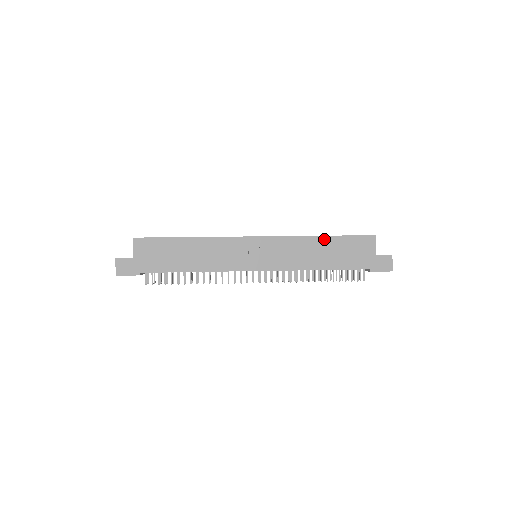
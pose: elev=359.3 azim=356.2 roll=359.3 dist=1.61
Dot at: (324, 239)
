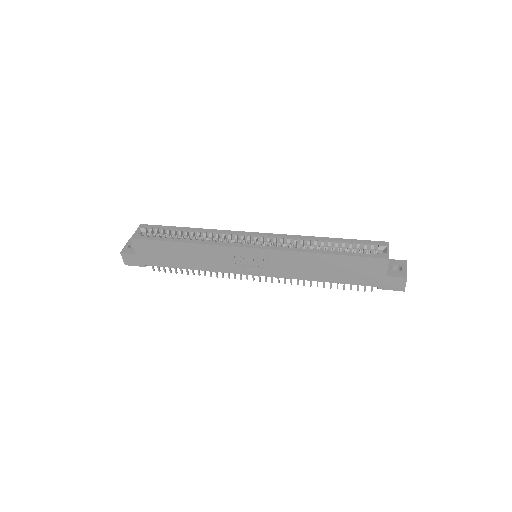
Dot at: (327, 257)
